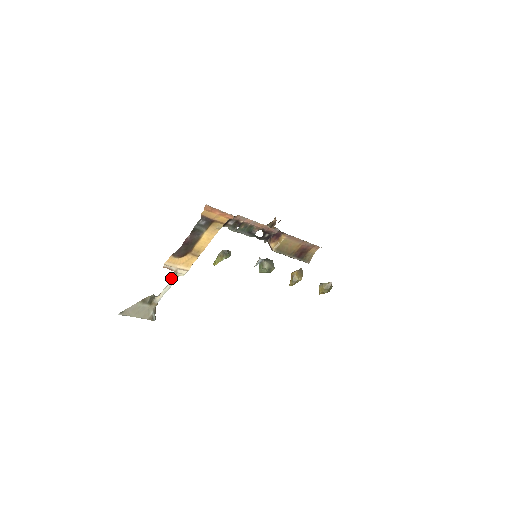
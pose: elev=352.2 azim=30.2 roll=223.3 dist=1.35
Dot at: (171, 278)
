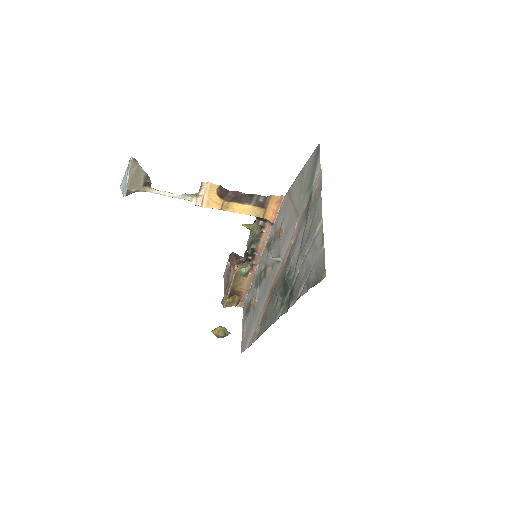
Dot at: (183, 194)
